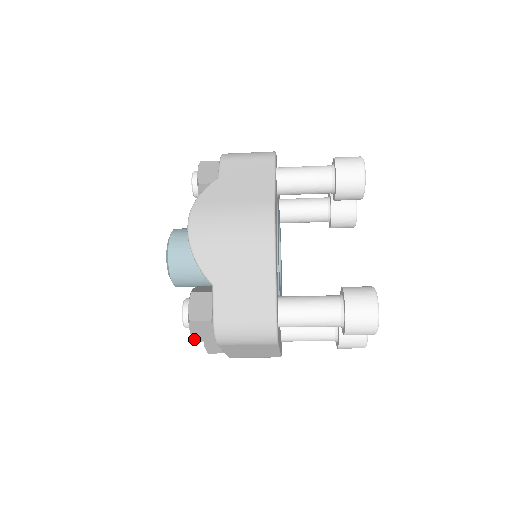
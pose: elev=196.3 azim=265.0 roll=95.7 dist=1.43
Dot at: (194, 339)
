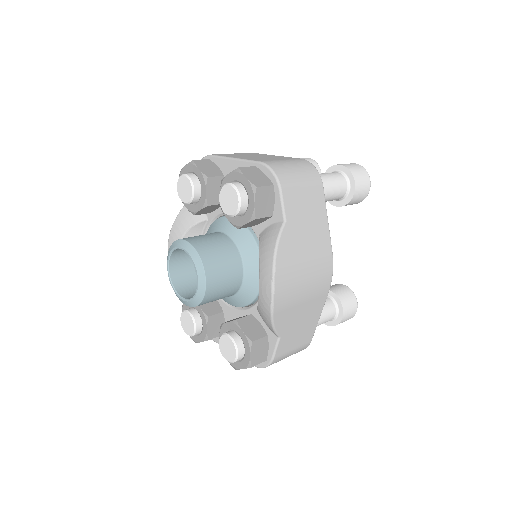
Dot at: (237, 369)
